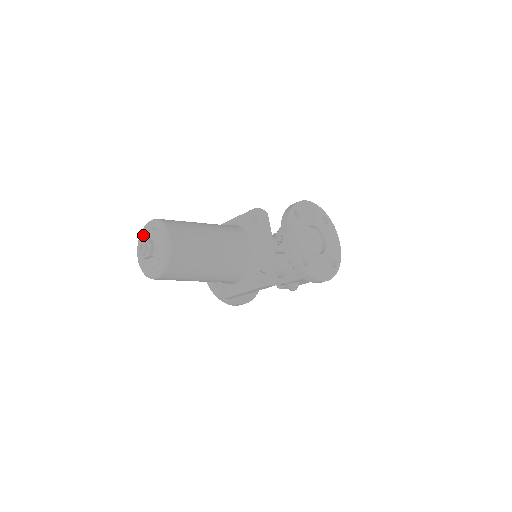
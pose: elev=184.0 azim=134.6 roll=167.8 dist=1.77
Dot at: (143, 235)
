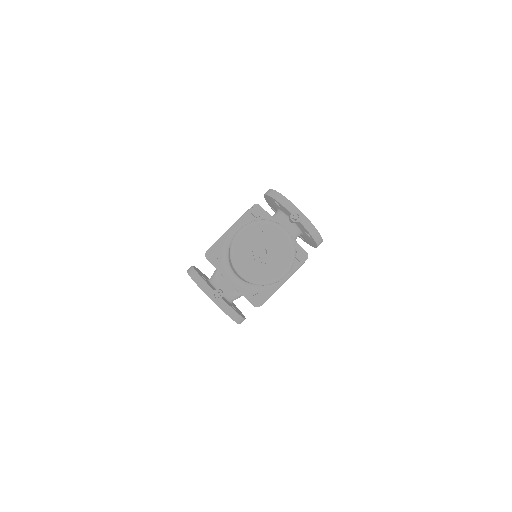
Dot at: (241, 247)
